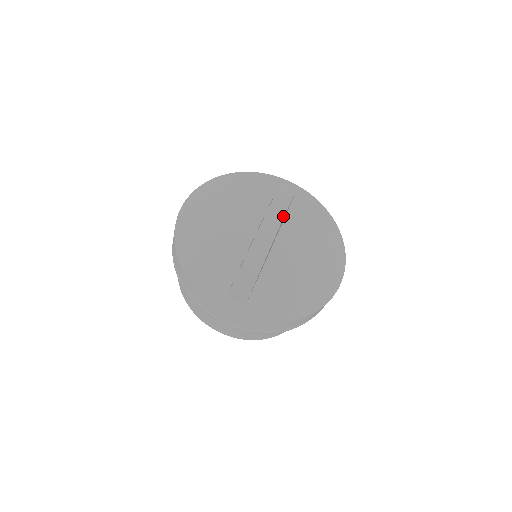
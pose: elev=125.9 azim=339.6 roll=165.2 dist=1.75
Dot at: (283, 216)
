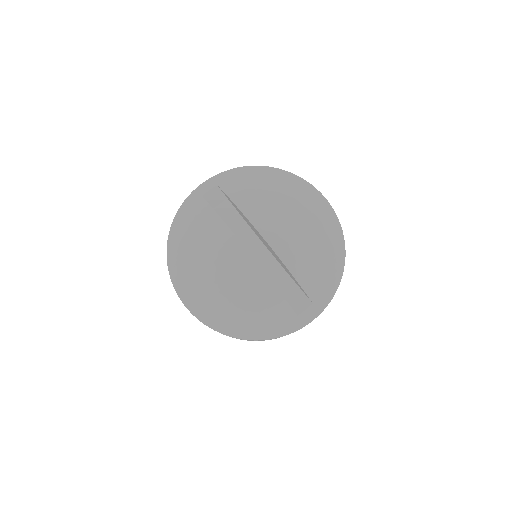
Dot at: (239, 215)
